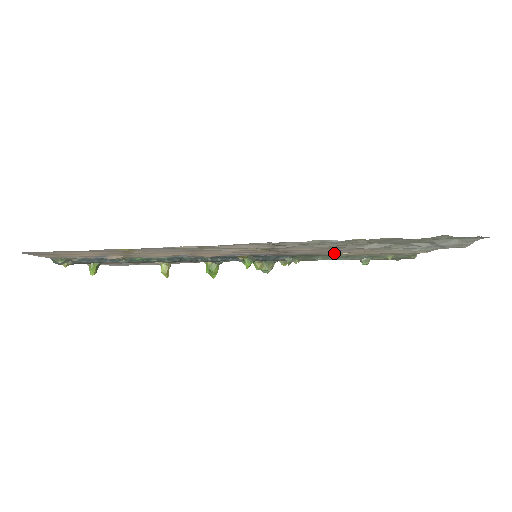
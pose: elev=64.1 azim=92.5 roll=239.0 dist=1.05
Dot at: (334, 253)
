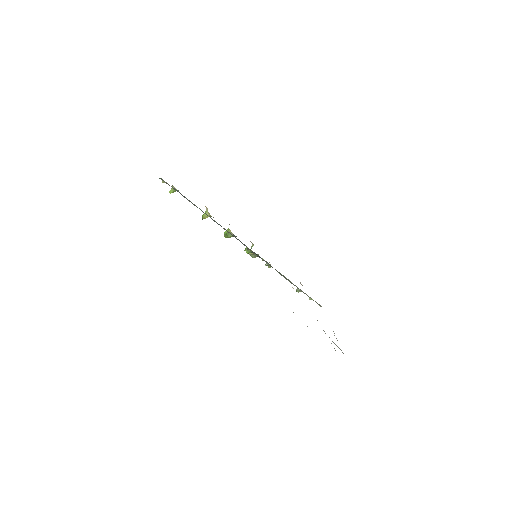
Dot at: occluded
